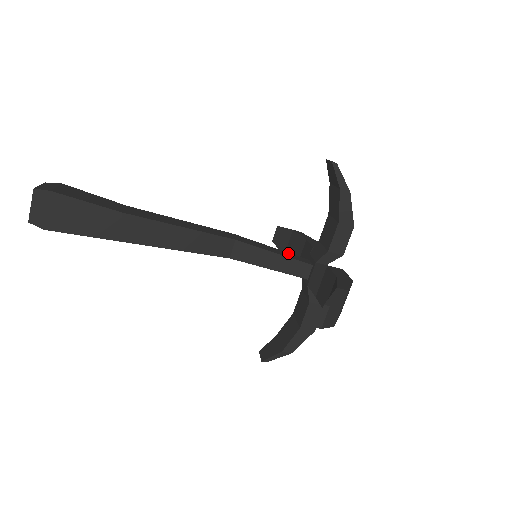
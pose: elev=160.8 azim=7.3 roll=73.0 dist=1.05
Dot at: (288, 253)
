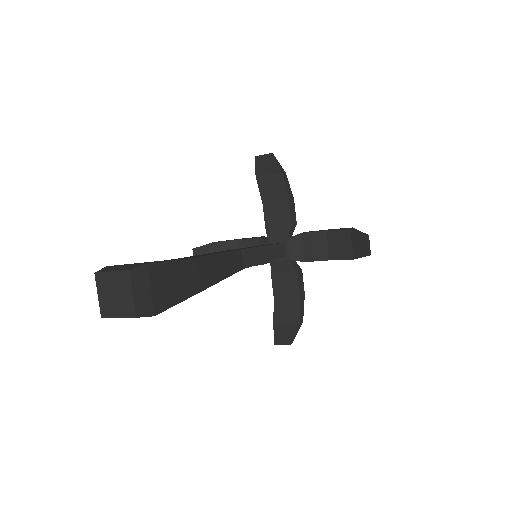
Dot at: (262, 245)
